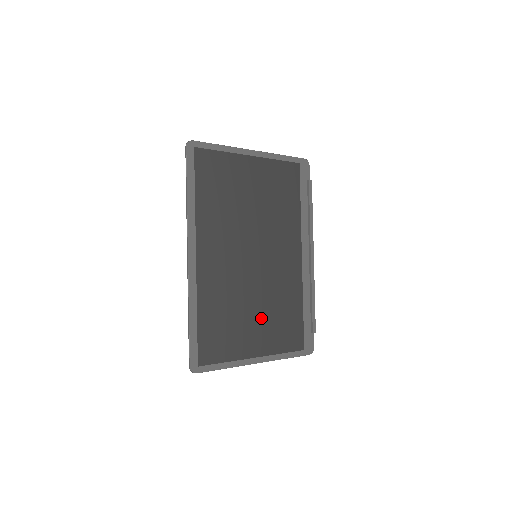
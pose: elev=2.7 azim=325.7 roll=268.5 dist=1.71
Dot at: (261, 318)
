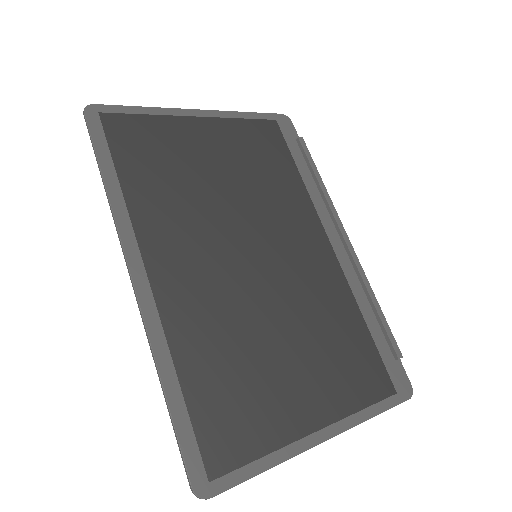
Dot at: (301, 355)
